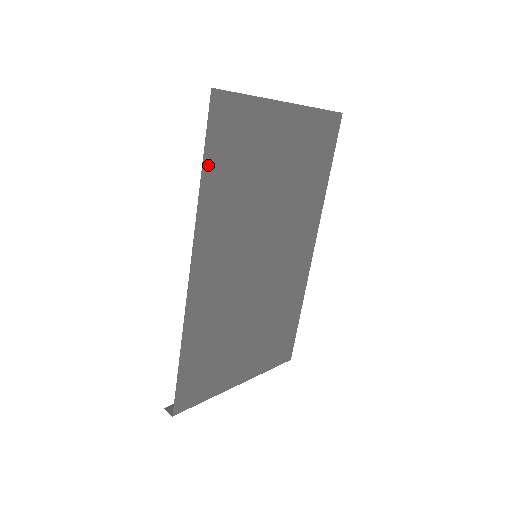
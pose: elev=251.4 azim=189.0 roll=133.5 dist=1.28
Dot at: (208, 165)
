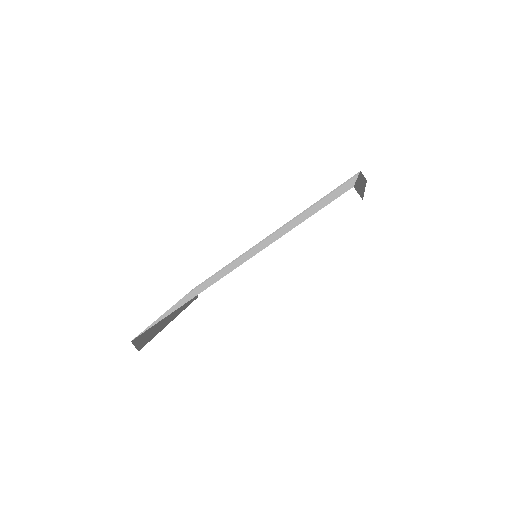
Dot at: occluded
